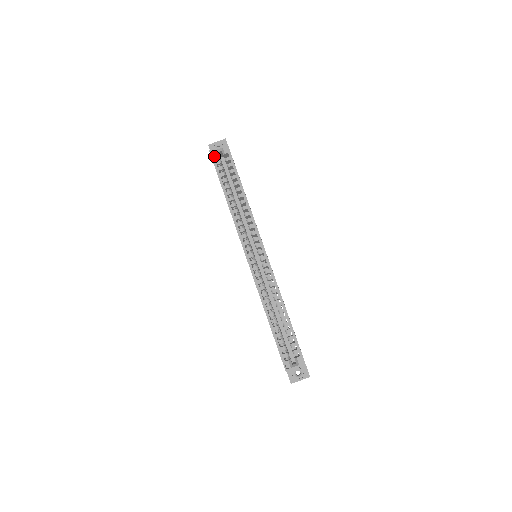
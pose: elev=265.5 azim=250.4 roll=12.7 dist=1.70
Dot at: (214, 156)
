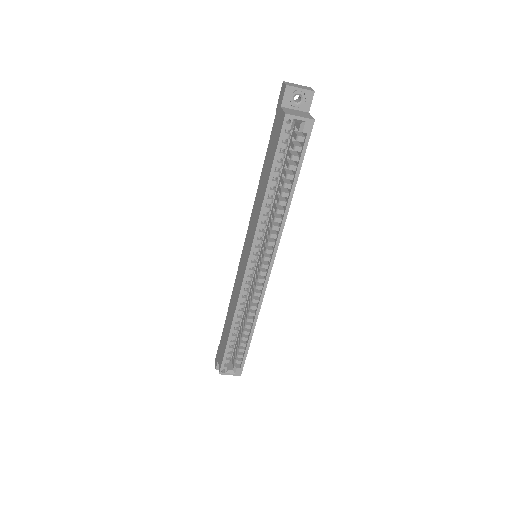
Dot at: (287, 126)
